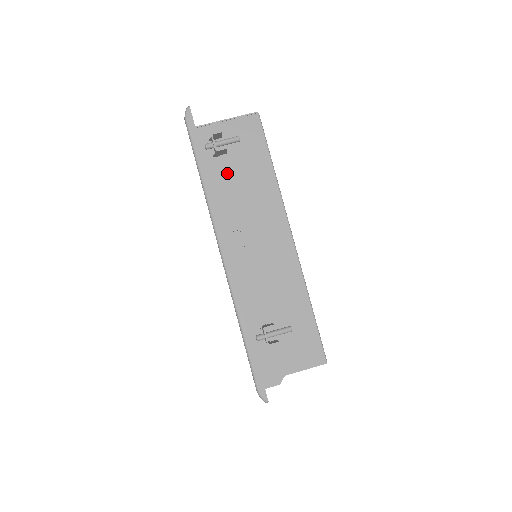
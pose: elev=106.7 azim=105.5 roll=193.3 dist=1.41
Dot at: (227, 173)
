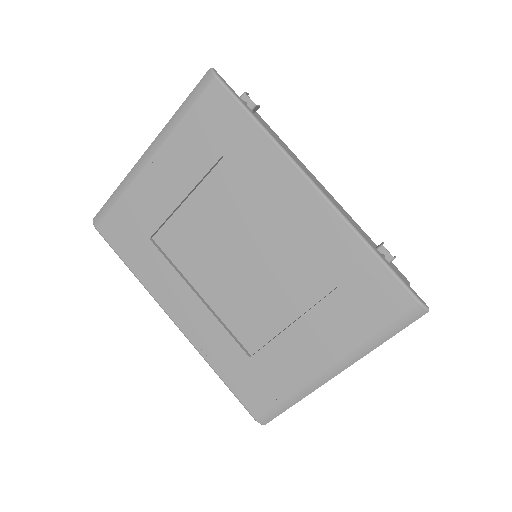
Dot at: occluded
